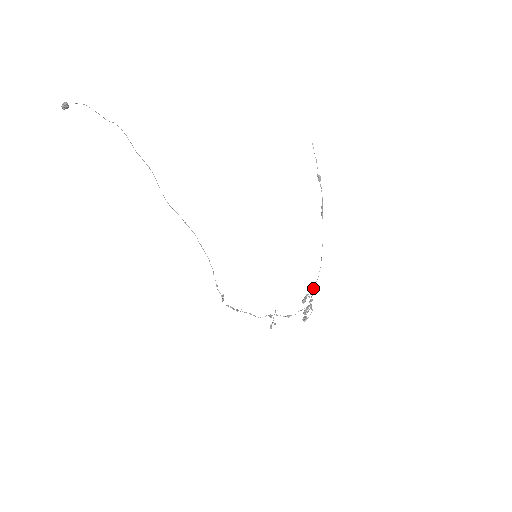
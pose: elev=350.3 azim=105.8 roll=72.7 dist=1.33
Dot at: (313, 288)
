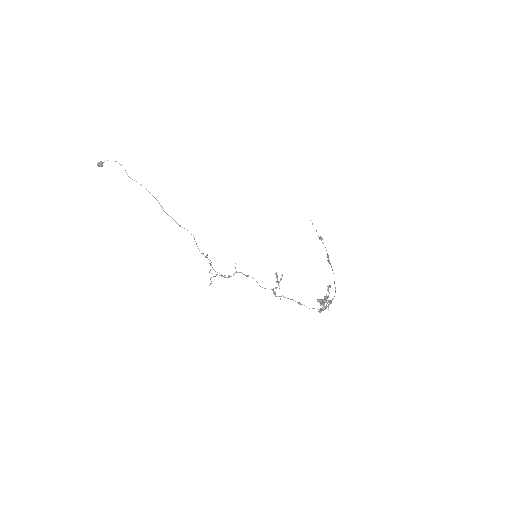
Dot at: occluded
